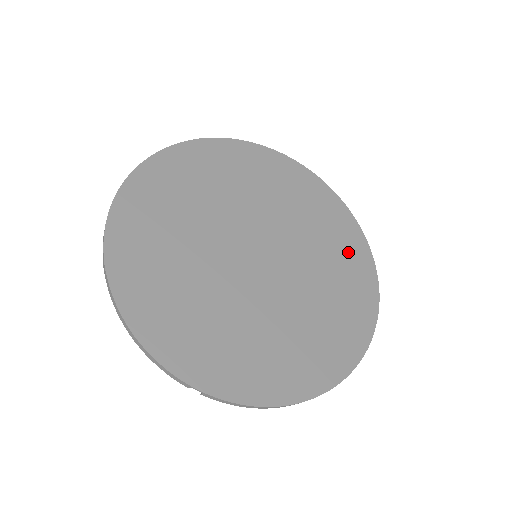
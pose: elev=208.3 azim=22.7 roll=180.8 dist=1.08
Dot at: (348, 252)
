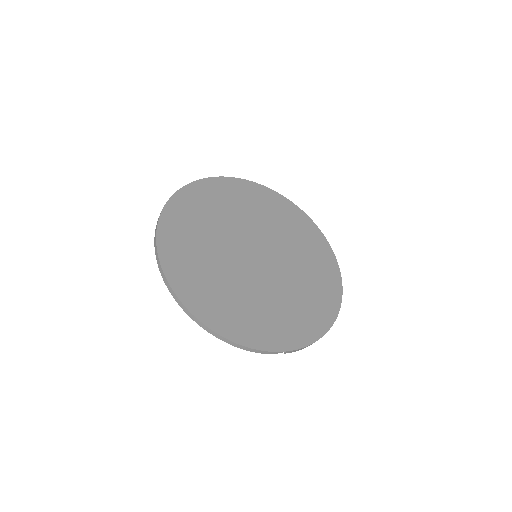
Dot at: (298, 224)
